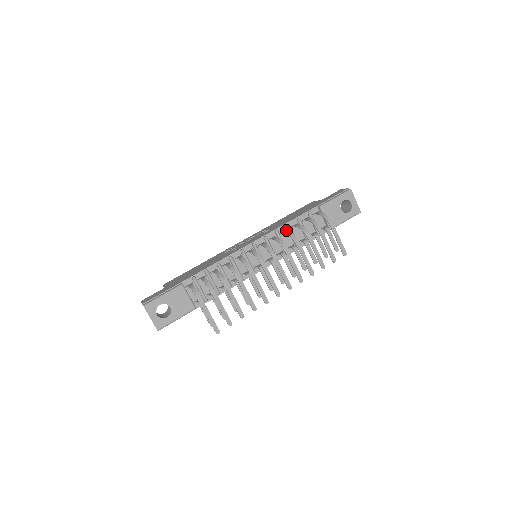
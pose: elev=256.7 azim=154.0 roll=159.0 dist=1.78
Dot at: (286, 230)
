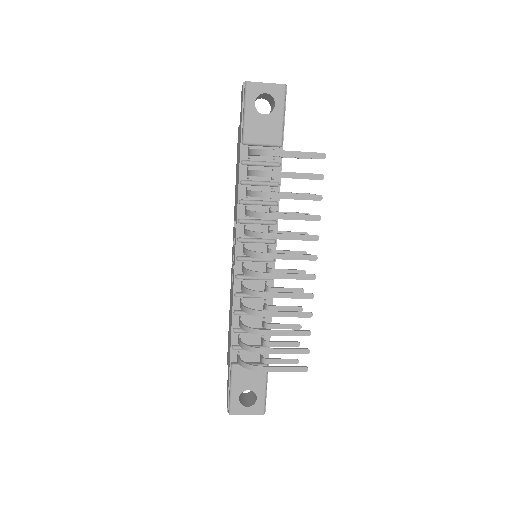
Dot at: (245, 210)
